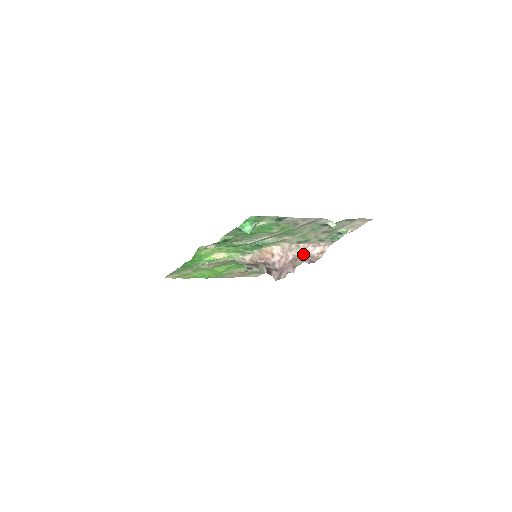
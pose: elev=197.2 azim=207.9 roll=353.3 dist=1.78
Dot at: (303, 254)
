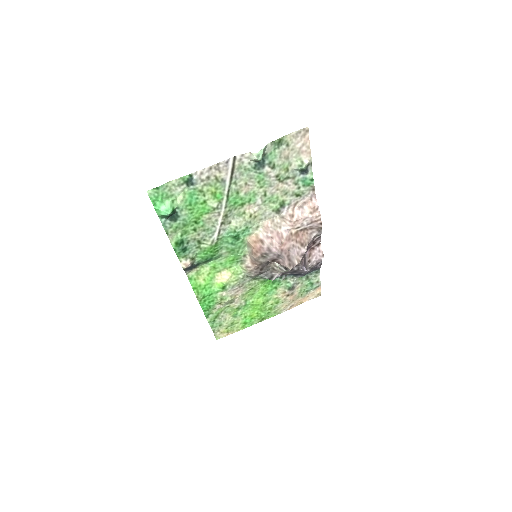
Dot at: (297, 223)
